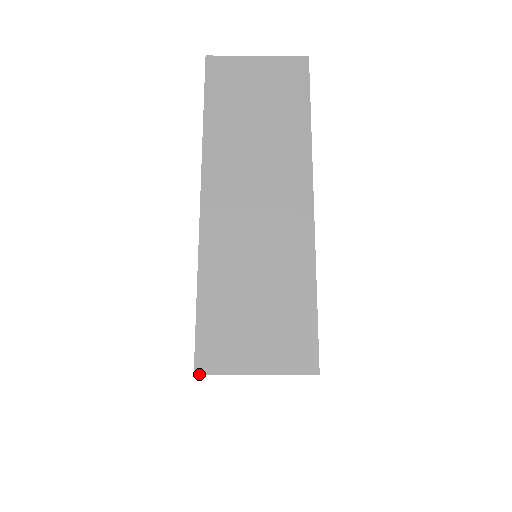
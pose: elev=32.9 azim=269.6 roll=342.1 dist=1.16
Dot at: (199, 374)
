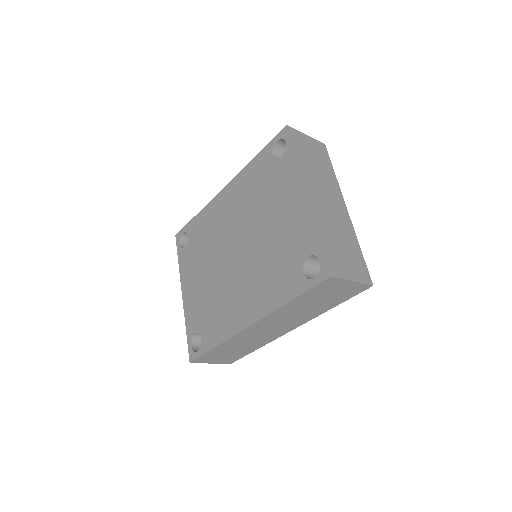
Dot at: (333, 276)
